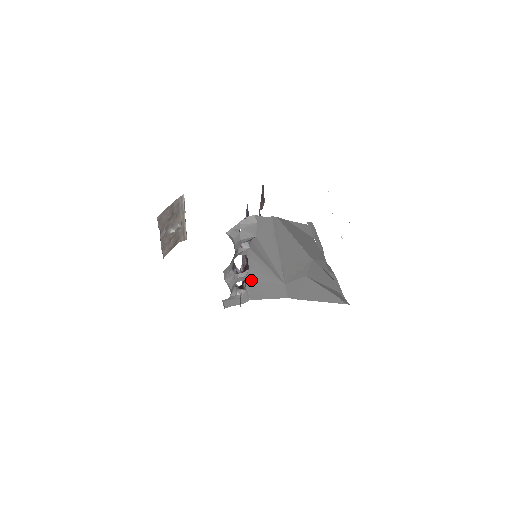
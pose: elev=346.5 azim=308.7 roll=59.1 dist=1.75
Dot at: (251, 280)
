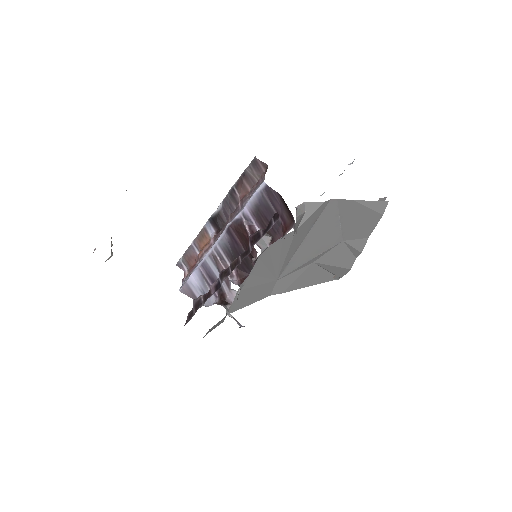
Dot at: (243, 289)
